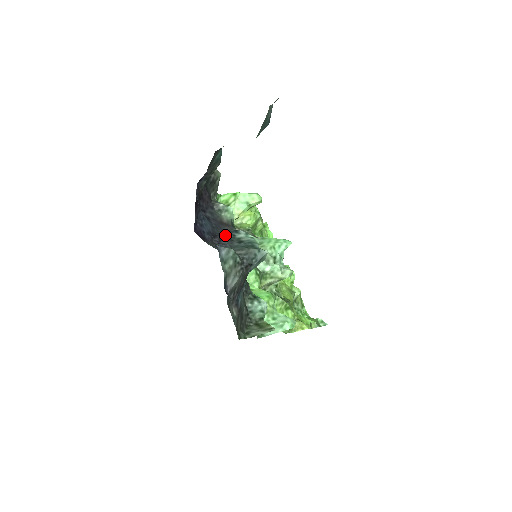
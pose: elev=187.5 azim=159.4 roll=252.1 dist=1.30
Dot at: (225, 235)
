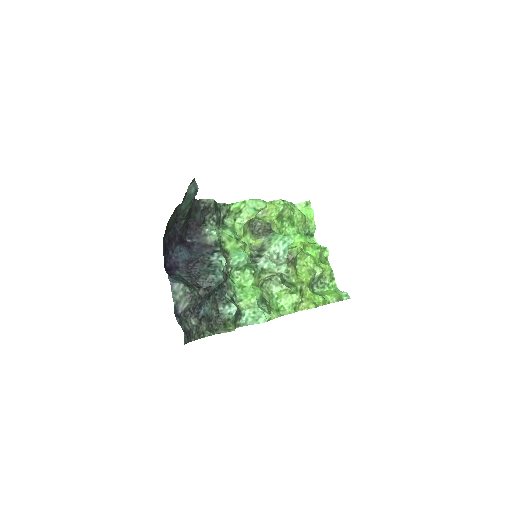
Dot at: (201, 259)
